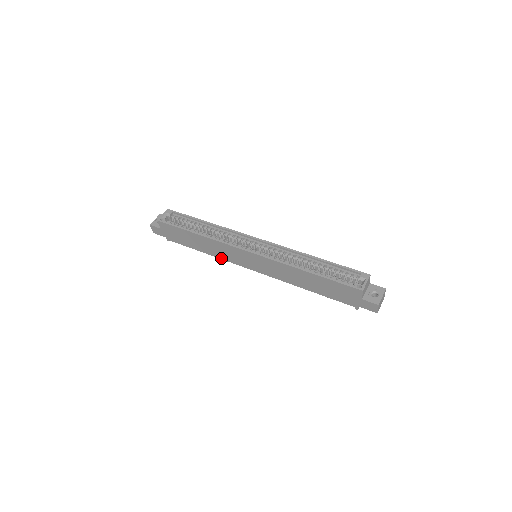
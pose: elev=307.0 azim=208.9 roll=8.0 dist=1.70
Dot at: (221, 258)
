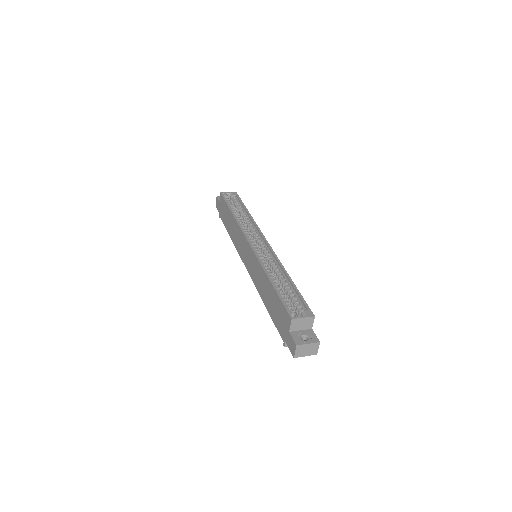
Dot at: (235, 246)
